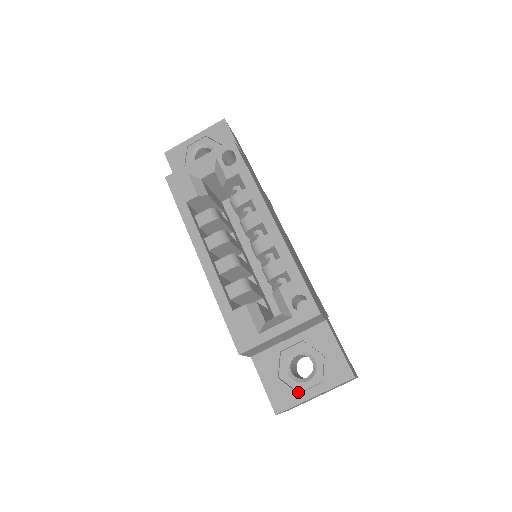
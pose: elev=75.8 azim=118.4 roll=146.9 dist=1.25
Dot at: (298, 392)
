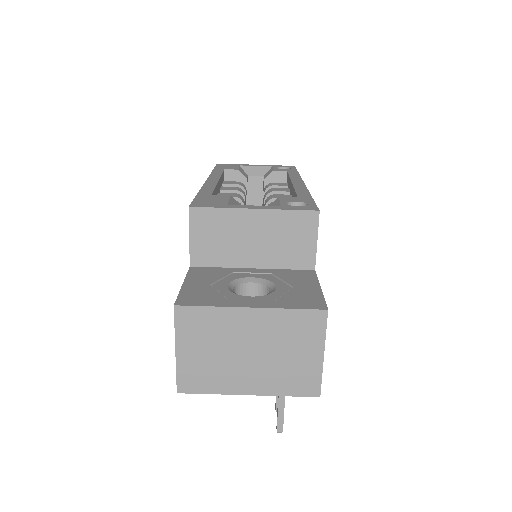
Dot at: occluded
